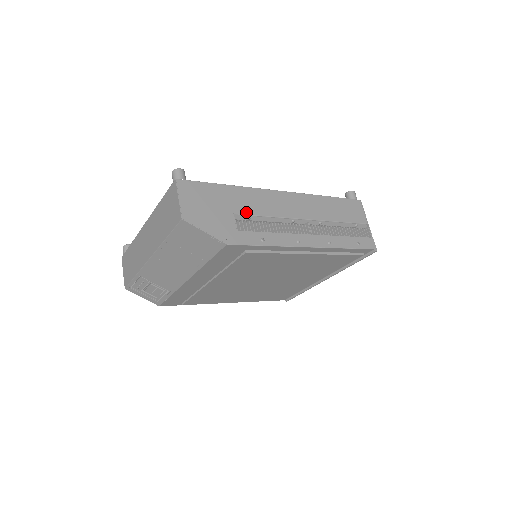
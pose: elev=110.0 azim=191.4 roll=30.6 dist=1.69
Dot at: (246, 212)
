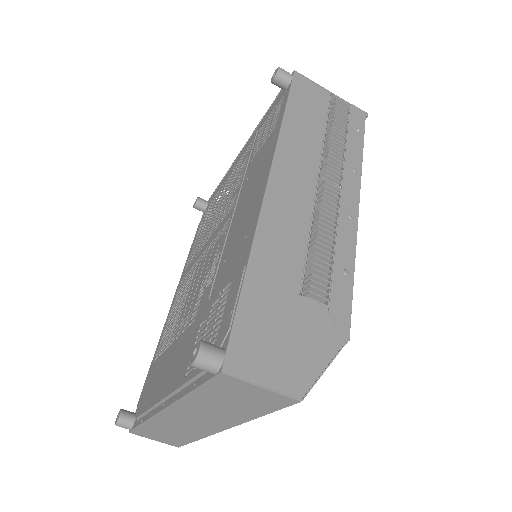
Dot at: (299, 270)
